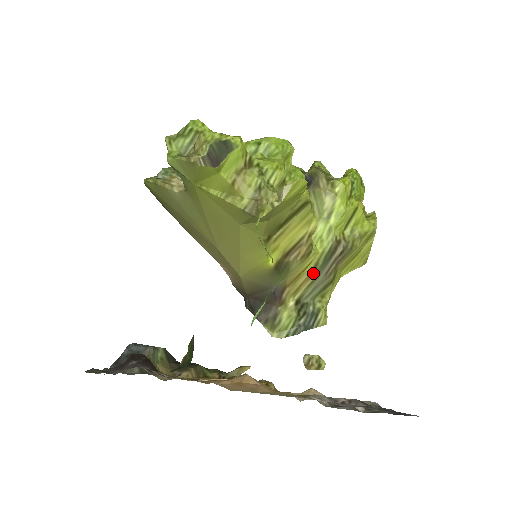
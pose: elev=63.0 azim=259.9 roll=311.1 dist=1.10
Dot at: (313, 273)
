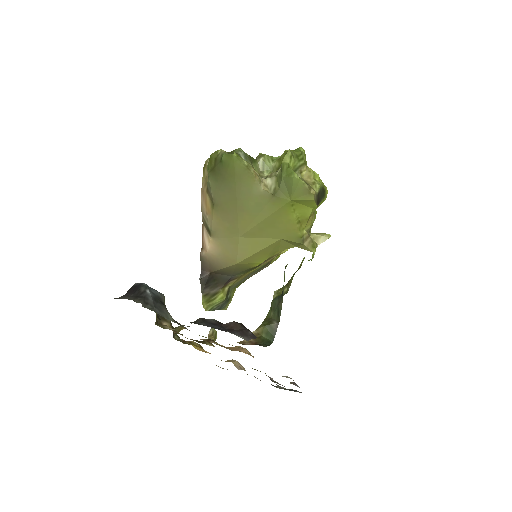
Dot at: (249, 274)
